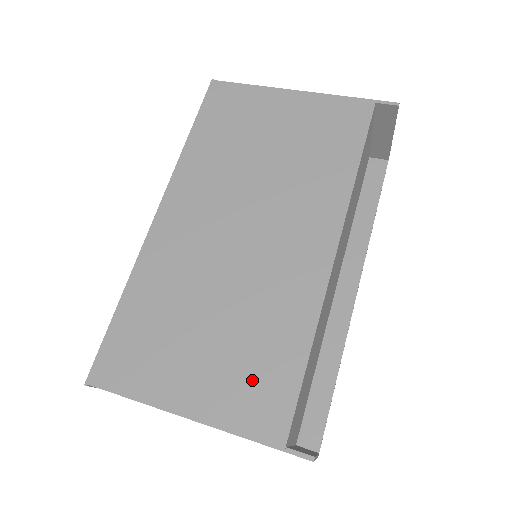
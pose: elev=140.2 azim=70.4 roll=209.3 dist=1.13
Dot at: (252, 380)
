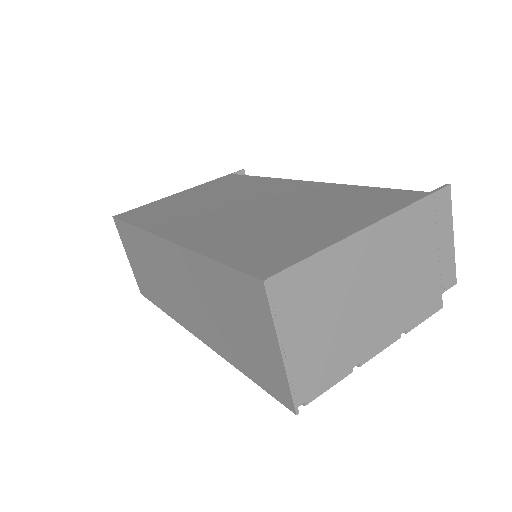
Dot at: (362, 203)
